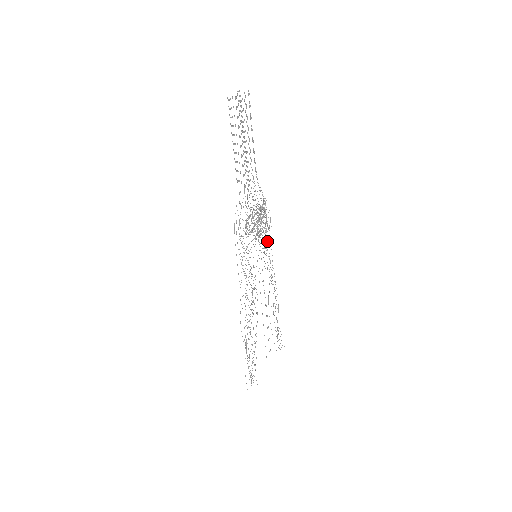
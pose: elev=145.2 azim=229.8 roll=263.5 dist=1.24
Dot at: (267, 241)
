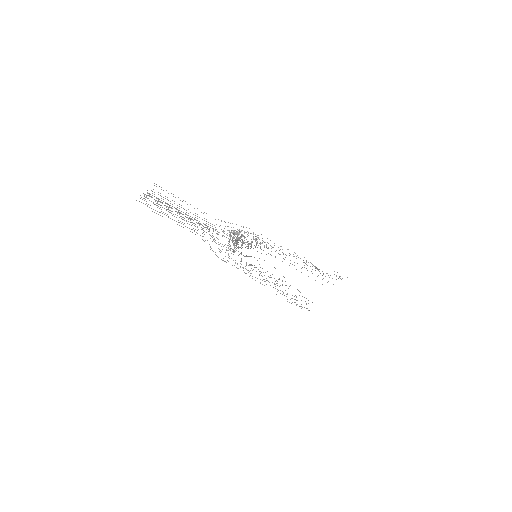
Dot at: occluded
